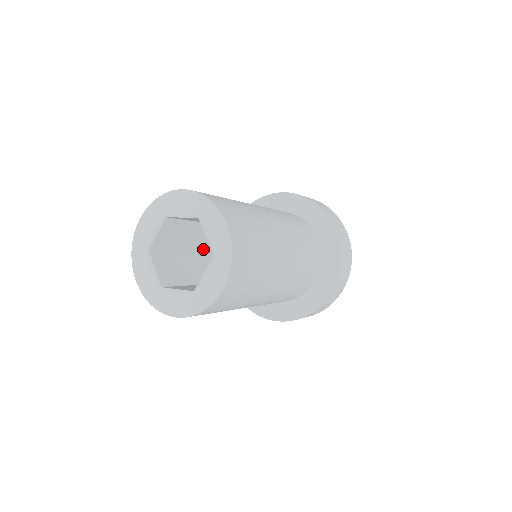
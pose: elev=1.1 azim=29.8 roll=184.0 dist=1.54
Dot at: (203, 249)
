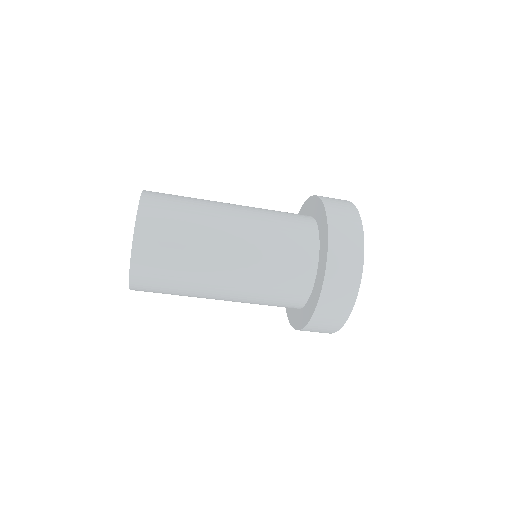
Dot at: occluded
